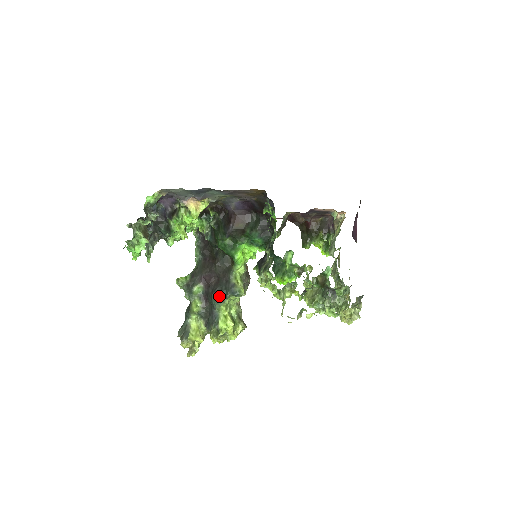
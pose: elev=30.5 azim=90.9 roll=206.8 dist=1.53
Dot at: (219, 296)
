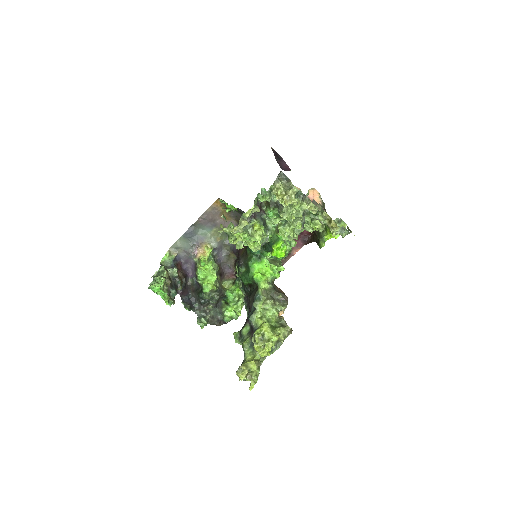
Dot at: (251, 312)
